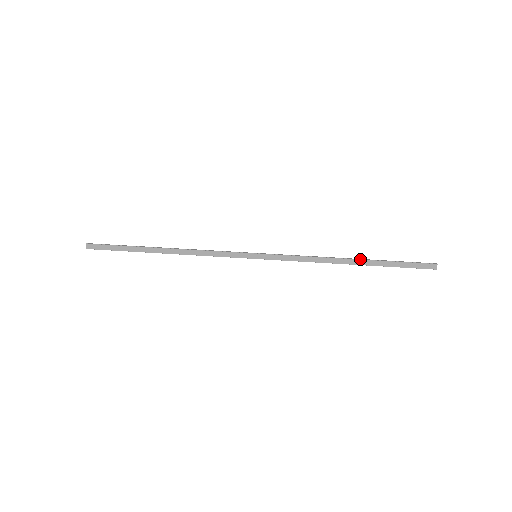
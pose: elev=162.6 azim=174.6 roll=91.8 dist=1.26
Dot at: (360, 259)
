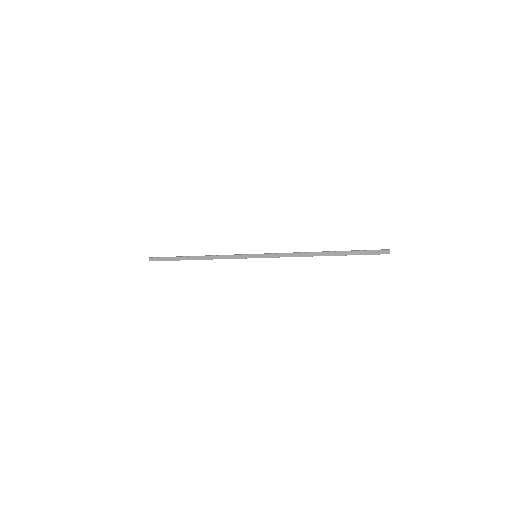
Dot at: (329, 251)
